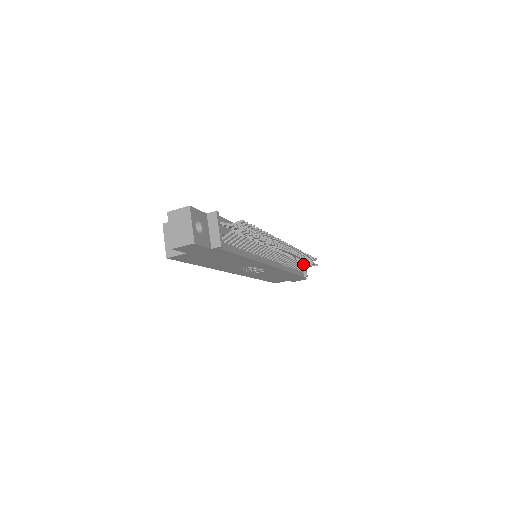
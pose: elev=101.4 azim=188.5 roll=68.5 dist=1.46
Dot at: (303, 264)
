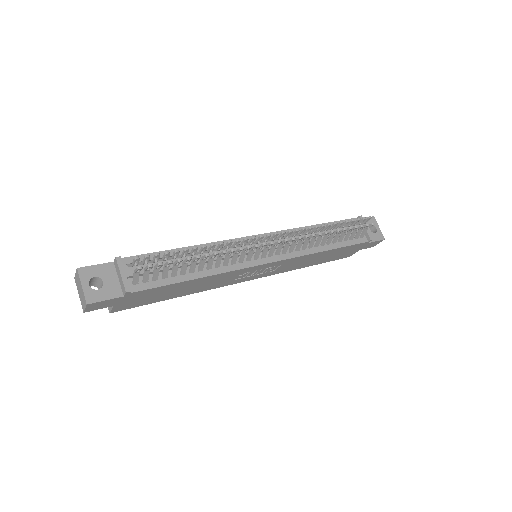
Dot at: (347, 232)
